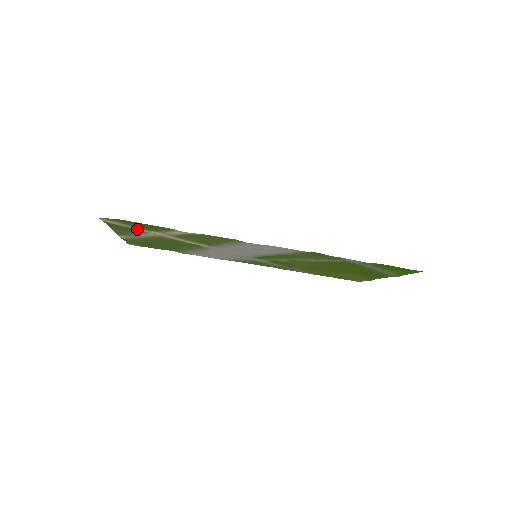
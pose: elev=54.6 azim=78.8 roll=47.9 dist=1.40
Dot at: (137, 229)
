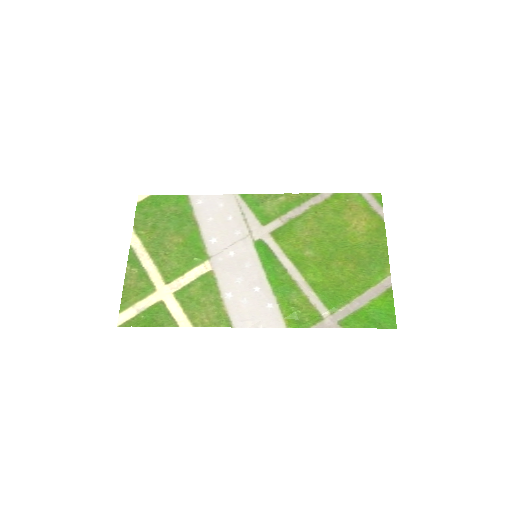
Dot at: (147, 303)
